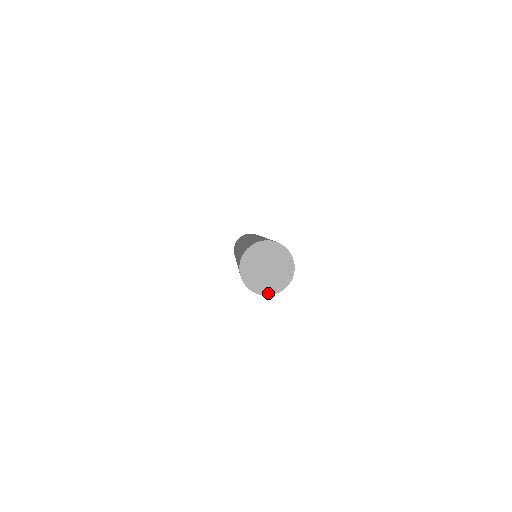
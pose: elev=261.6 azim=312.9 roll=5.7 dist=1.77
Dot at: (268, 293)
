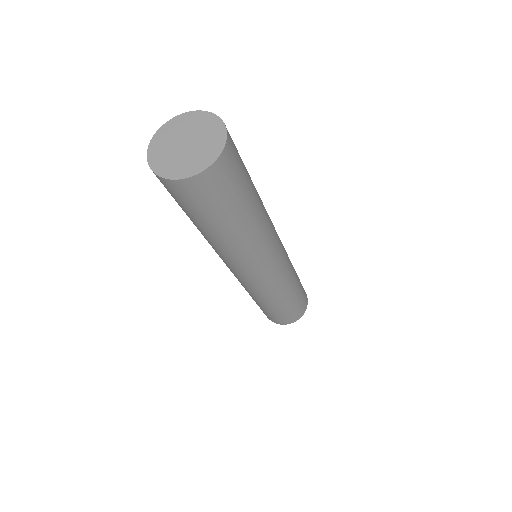
Dot at: (155, 168)
